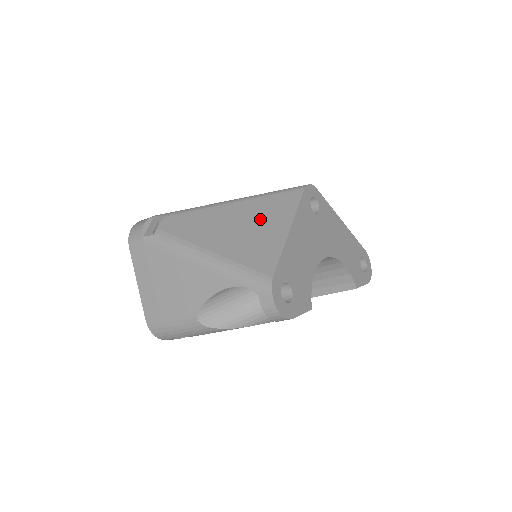
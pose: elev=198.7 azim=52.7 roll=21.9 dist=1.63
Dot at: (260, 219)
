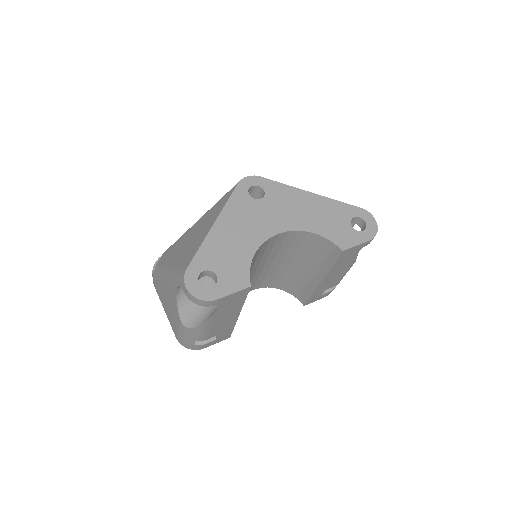
Dot at: (203, 226)
